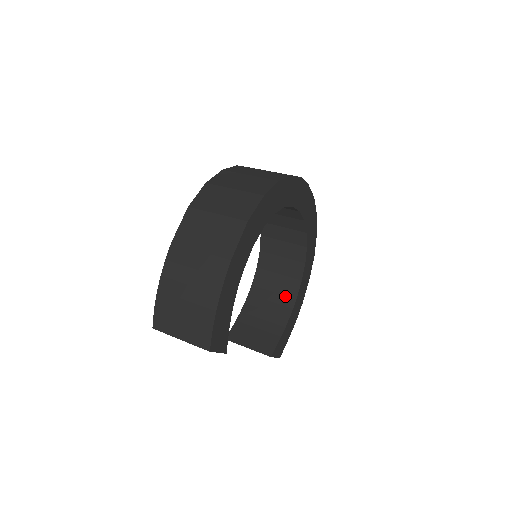
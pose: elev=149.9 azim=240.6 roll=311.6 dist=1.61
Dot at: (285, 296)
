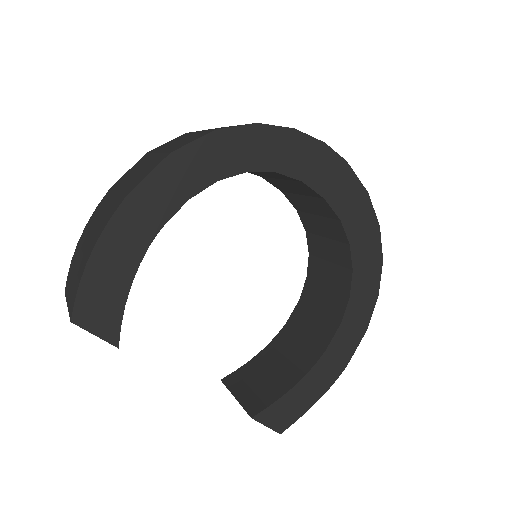
Dot at: (315, 343)
